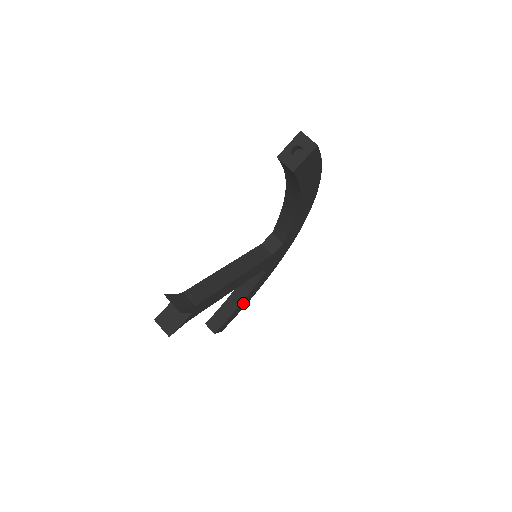
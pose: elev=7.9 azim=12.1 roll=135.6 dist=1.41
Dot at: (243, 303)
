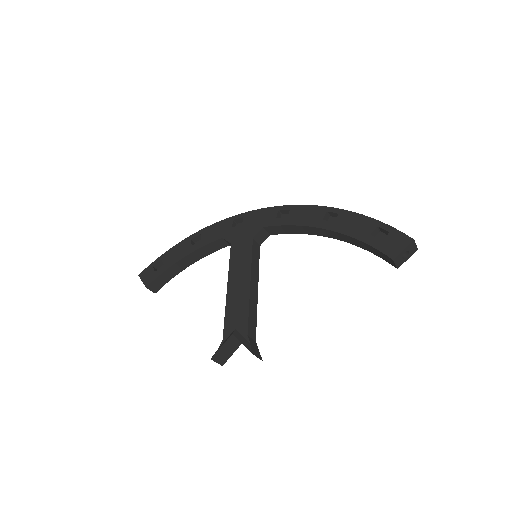
Dot at: occluded
